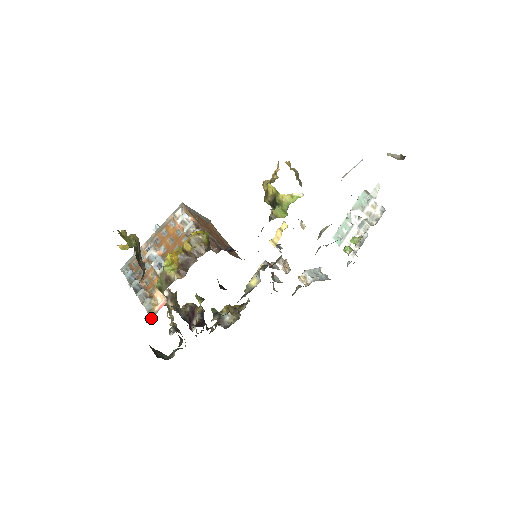
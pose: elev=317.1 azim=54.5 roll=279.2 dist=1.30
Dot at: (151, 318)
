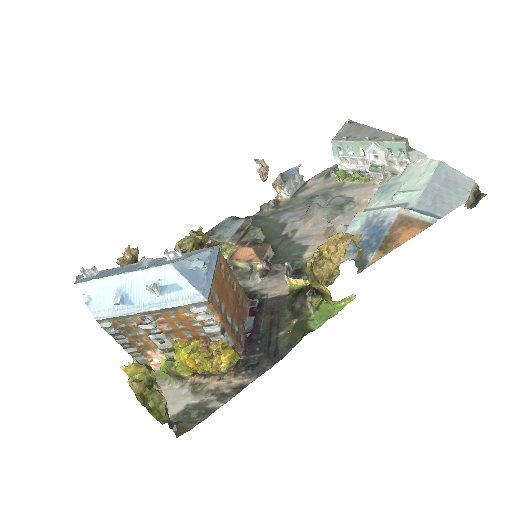
Dot at: occluded
